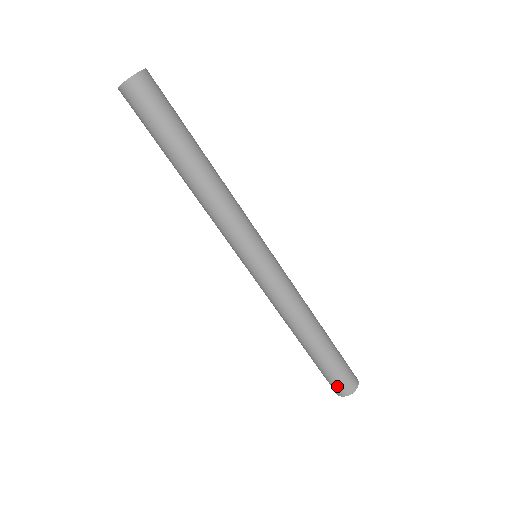
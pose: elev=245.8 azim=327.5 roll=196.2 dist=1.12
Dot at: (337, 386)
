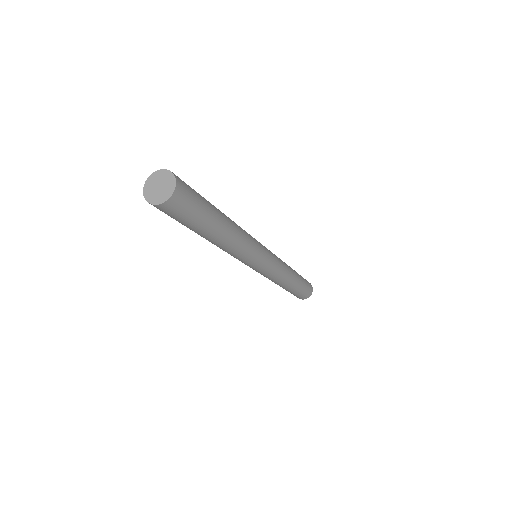
Dot at: (299, 297)
